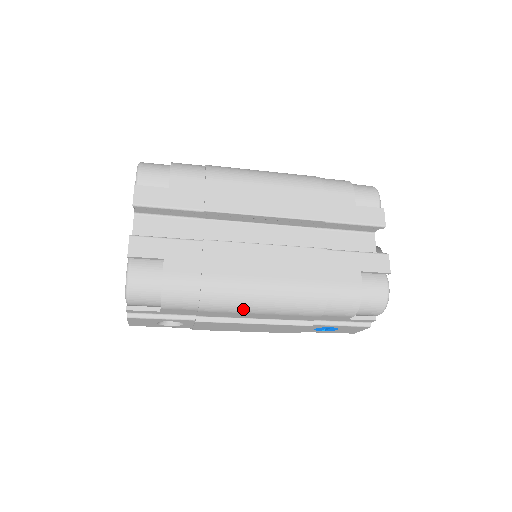
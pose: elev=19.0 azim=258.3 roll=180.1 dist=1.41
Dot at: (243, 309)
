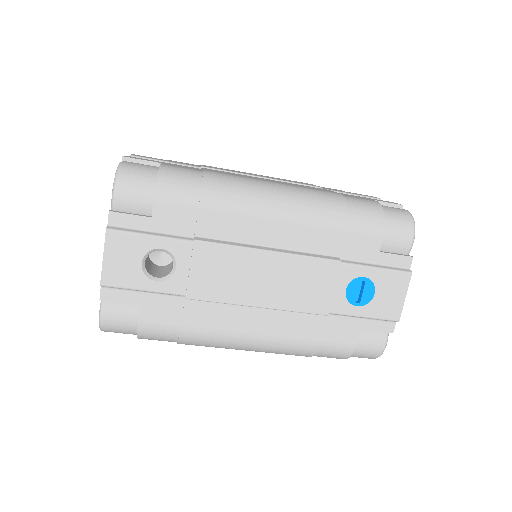
Dot at: (253, 205)
